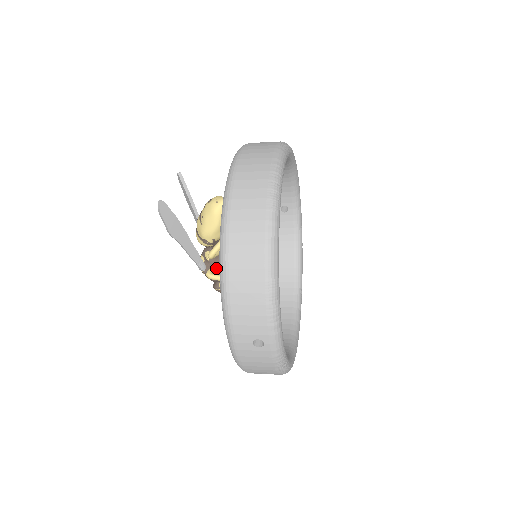
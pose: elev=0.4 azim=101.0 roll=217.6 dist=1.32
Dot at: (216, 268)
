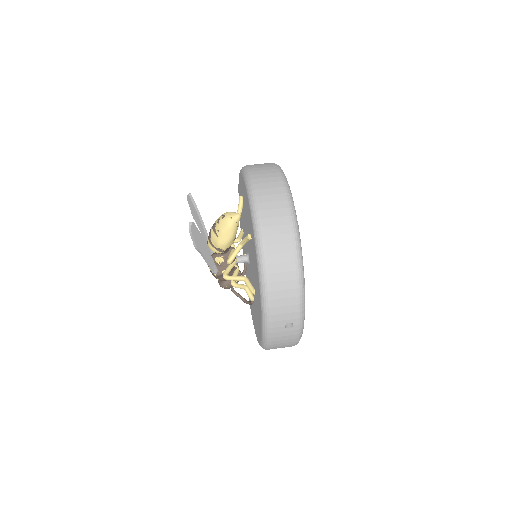
Dot at: (229, 270)
